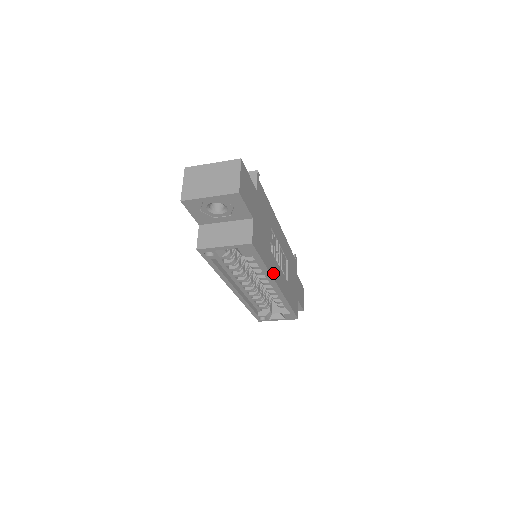
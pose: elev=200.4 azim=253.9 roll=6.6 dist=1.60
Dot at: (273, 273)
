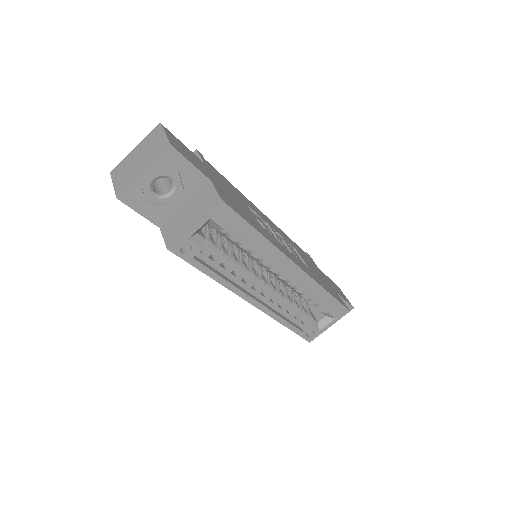
Dot at: (277, 247)
